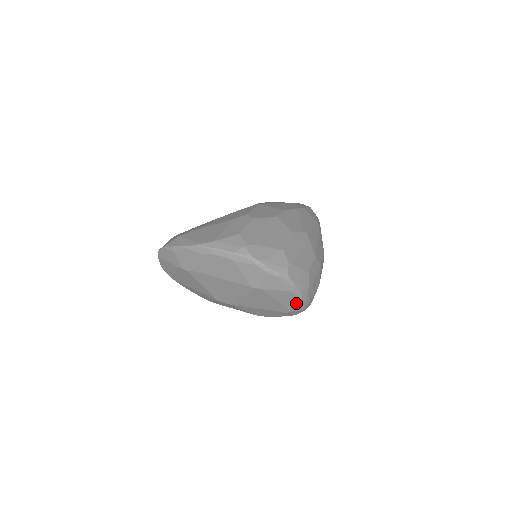
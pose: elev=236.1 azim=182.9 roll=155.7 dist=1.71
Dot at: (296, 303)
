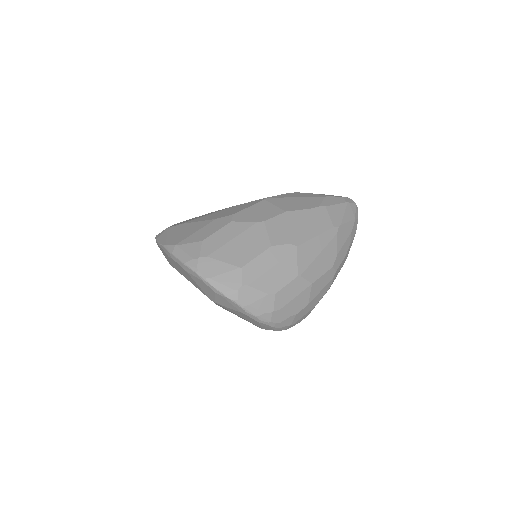
Dot at: (260, 324)
